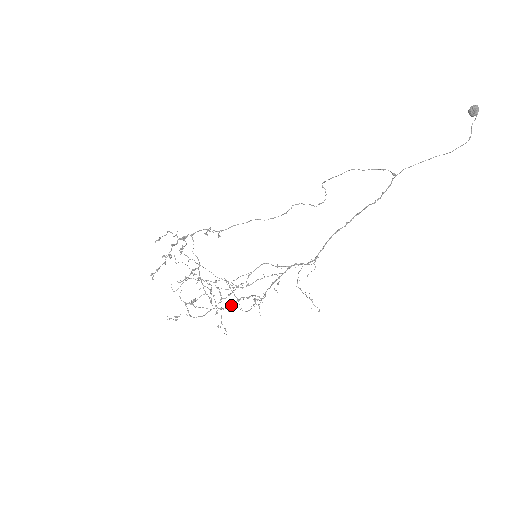
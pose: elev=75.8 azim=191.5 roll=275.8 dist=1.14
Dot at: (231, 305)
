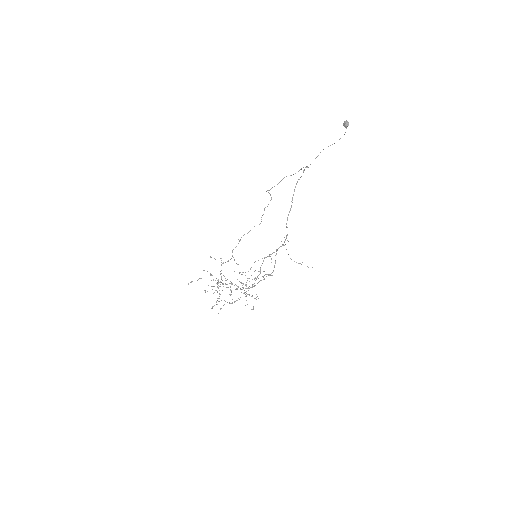
Dot at: (253, 286)
